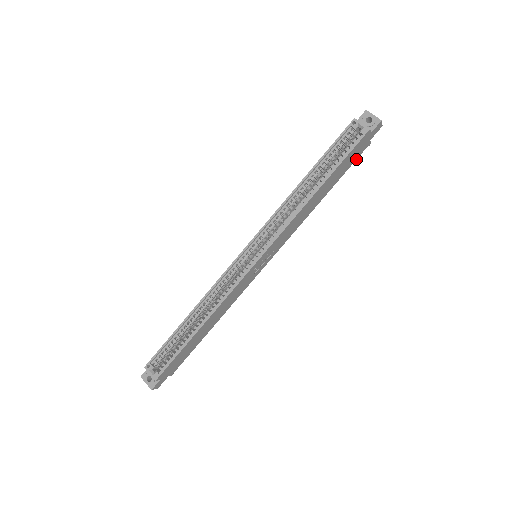
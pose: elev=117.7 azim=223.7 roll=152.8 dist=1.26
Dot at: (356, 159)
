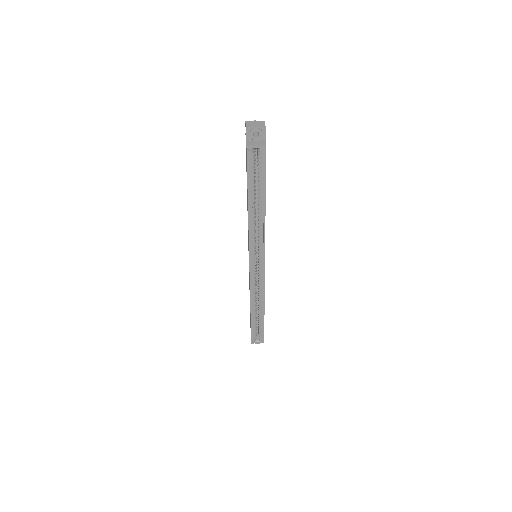
Dot at: occluded
